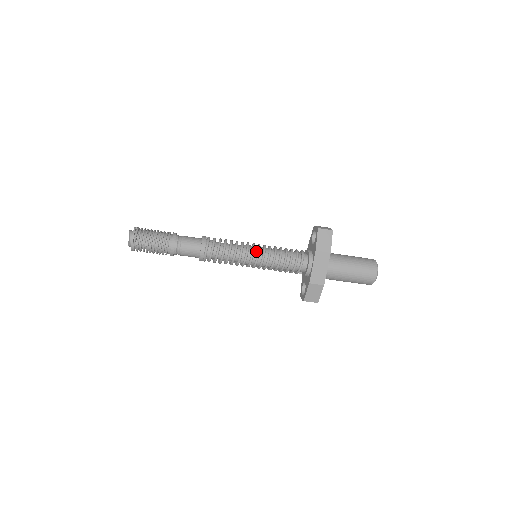
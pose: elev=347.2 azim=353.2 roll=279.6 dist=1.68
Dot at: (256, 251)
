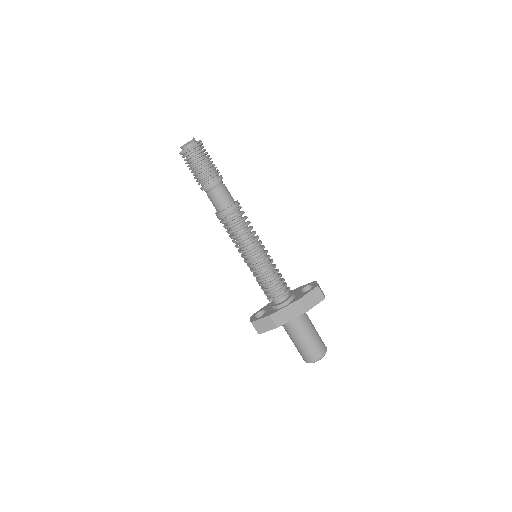
Dot at: (261, 253)
